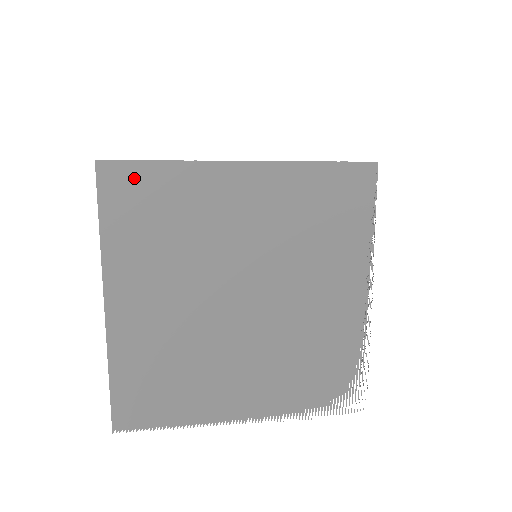
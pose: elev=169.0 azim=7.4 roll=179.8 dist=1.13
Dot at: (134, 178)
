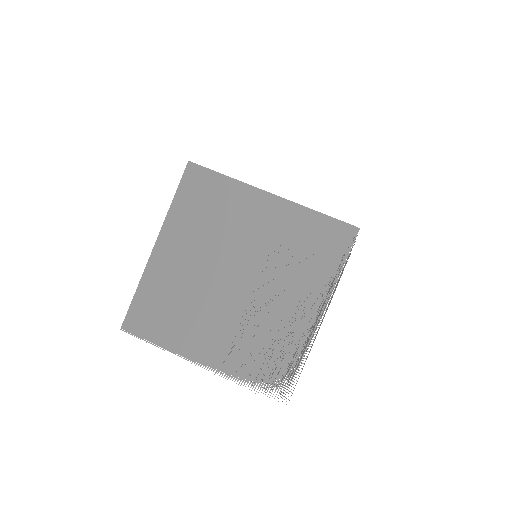
Dot at: (205, 179)
